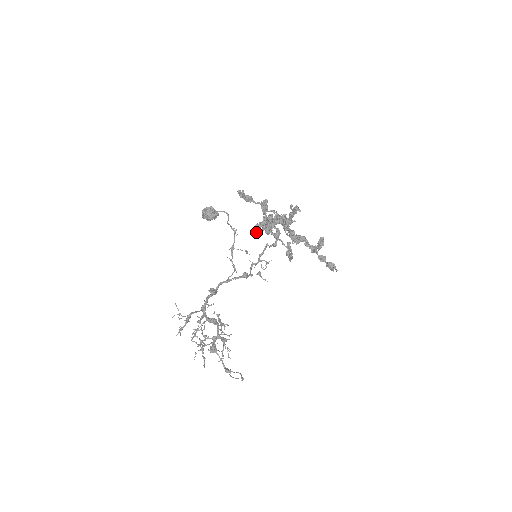
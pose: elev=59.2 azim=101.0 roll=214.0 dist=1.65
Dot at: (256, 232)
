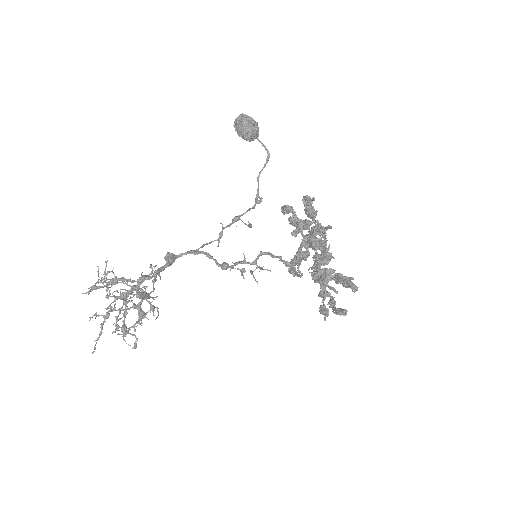
Dot at: (282, 211)
